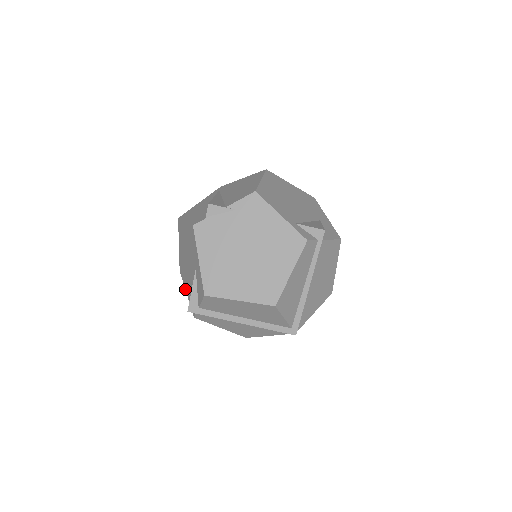
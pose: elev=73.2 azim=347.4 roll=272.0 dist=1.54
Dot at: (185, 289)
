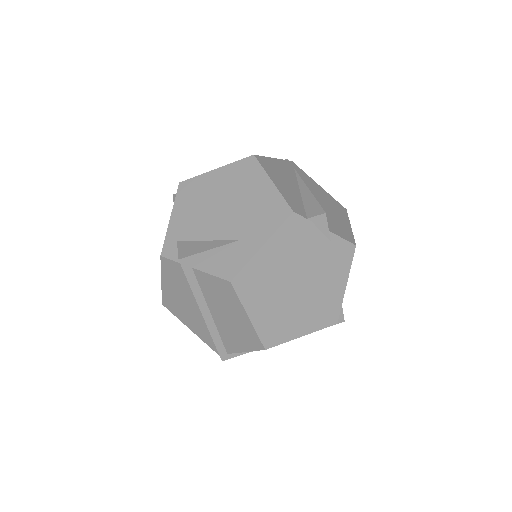
Dot at: (172, 211)
